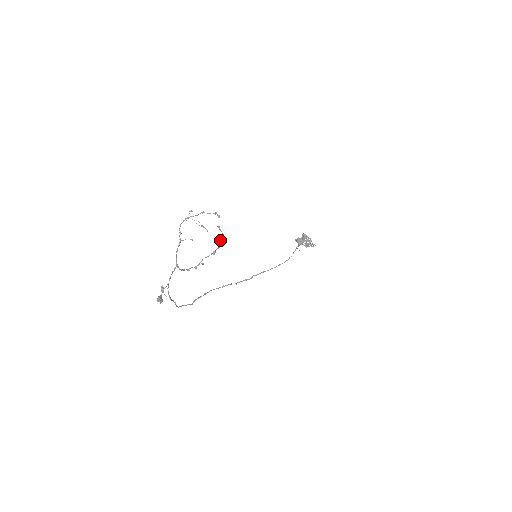
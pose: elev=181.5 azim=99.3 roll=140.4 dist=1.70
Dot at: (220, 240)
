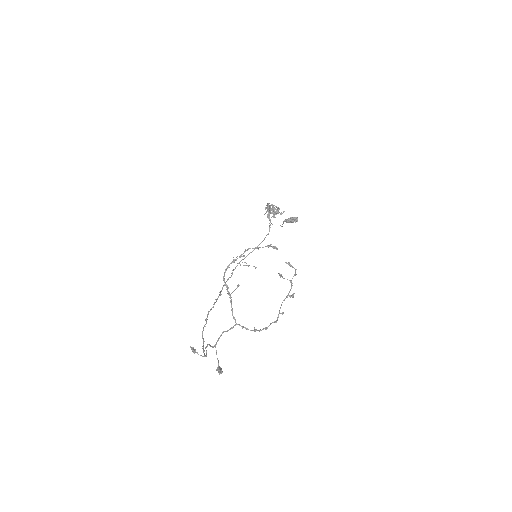
Dot at: (280, 274)
